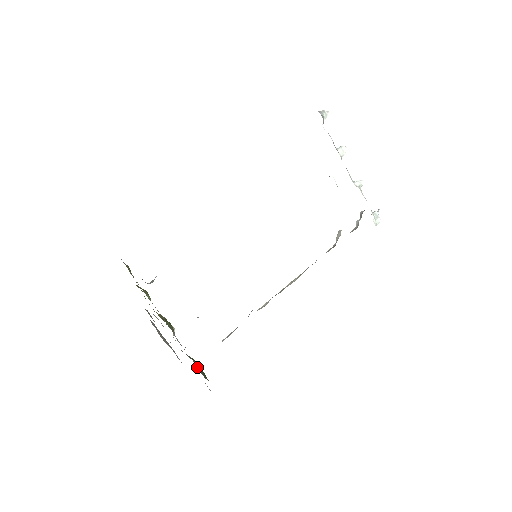
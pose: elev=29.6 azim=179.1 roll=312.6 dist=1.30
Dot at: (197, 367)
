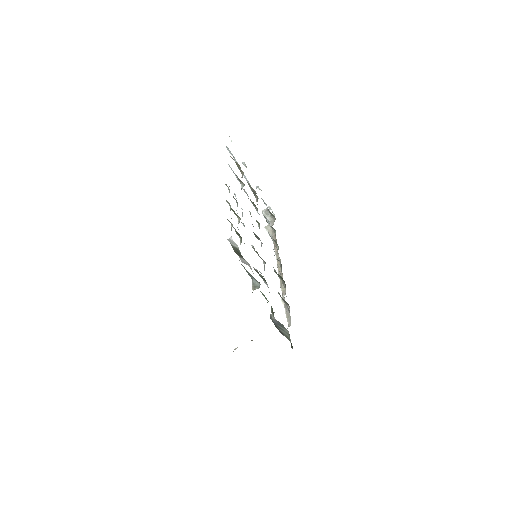
Dot at: occluded
